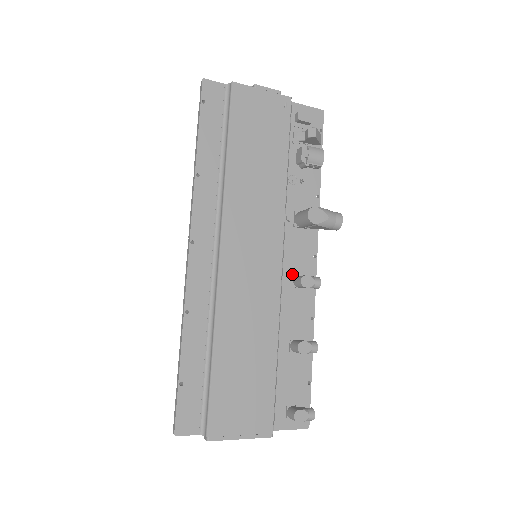
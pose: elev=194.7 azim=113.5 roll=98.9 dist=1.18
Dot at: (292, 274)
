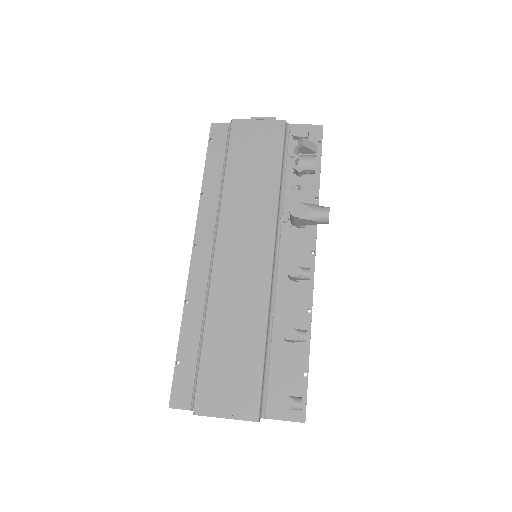
Dot at: occluded
